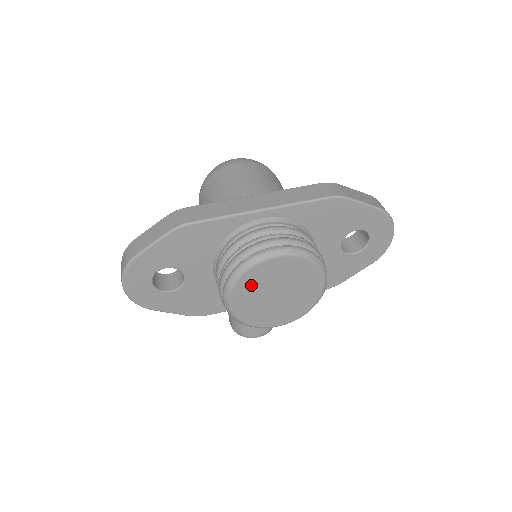
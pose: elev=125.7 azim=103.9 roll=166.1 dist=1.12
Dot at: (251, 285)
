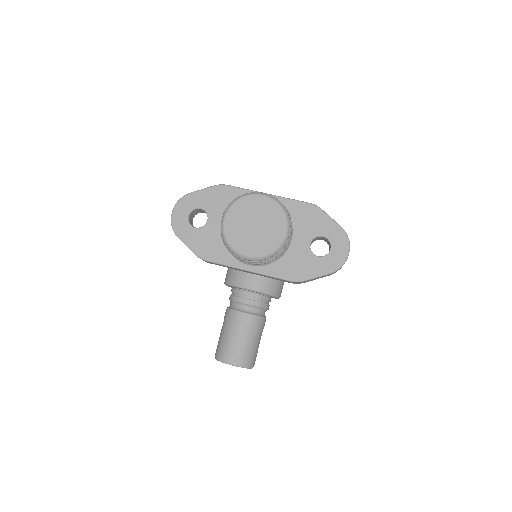
Dot at: (242, 209)
